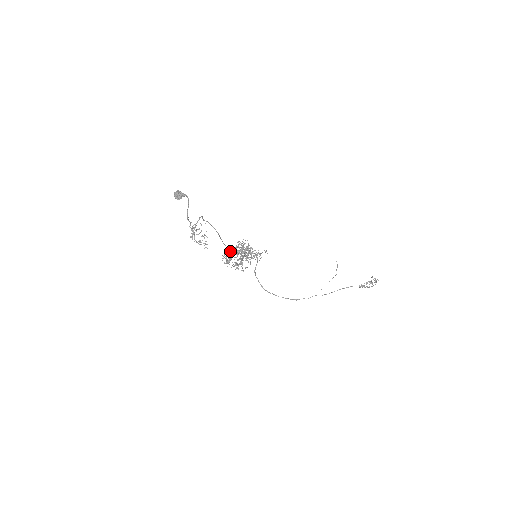
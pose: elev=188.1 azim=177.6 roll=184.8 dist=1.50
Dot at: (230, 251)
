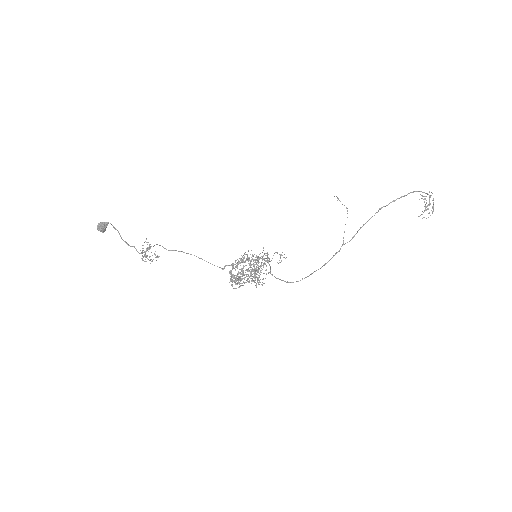
Dot at: (231, 271)
